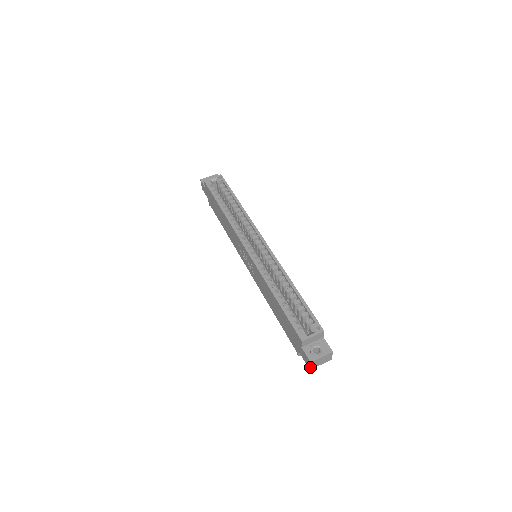
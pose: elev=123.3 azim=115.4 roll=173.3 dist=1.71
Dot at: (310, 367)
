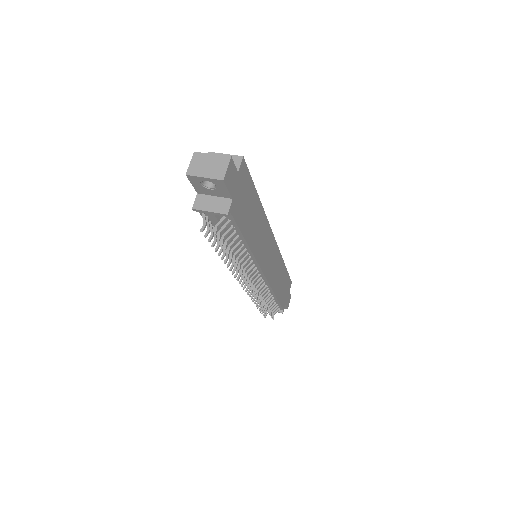
Dot at: (189, 167)
